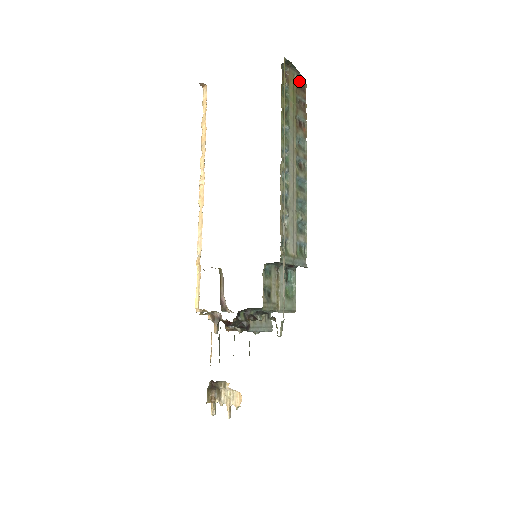
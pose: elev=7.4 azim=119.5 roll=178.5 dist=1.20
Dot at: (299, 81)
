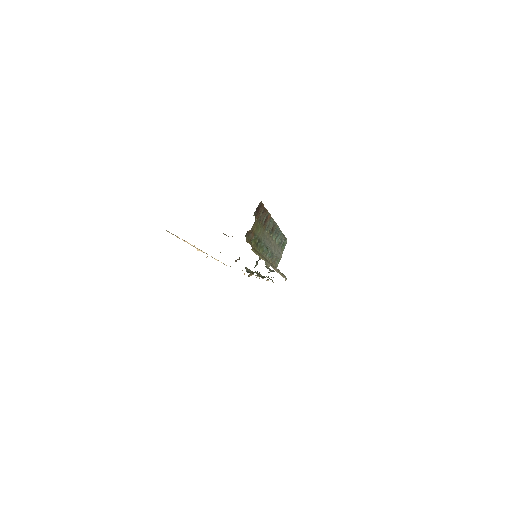
Dot at: (256, 210)
